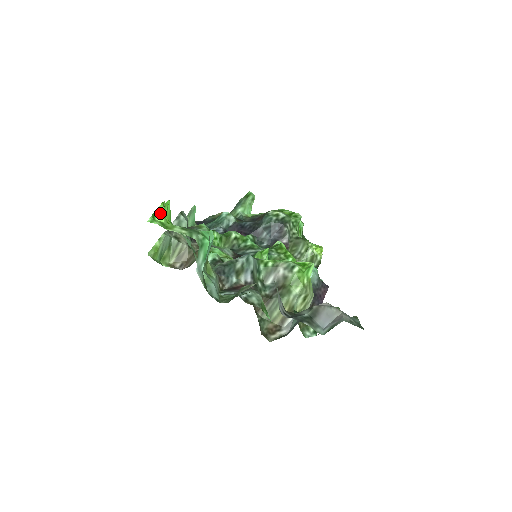
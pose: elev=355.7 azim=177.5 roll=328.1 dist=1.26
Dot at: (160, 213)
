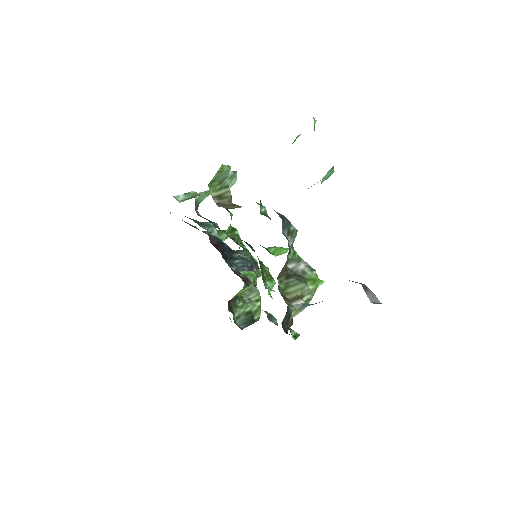
Dot at: (314, 124)
